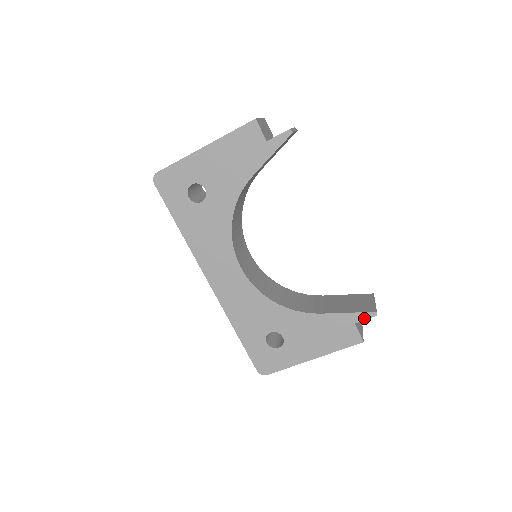
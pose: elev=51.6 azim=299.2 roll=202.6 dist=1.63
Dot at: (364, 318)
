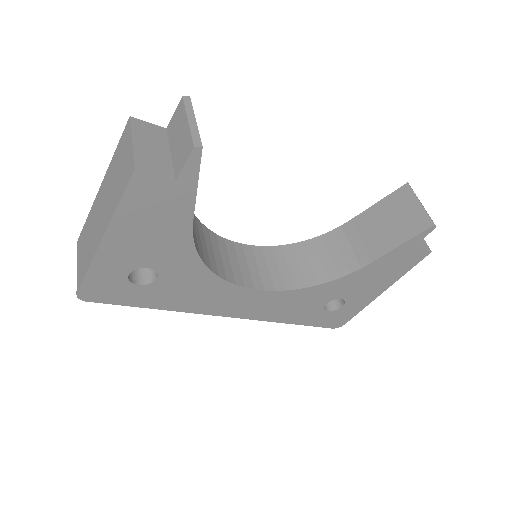
Dot at: (422, 237)
